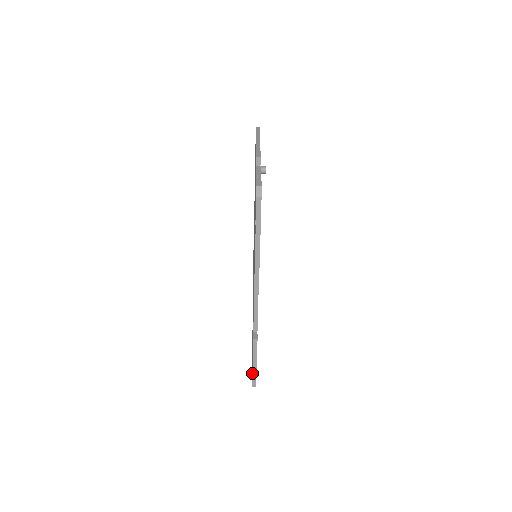
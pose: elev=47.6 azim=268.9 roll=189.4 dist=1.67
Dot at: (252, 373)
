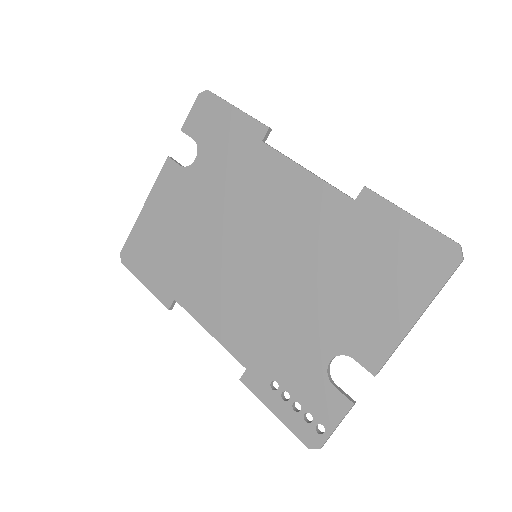
Dot at: (133, 269)
